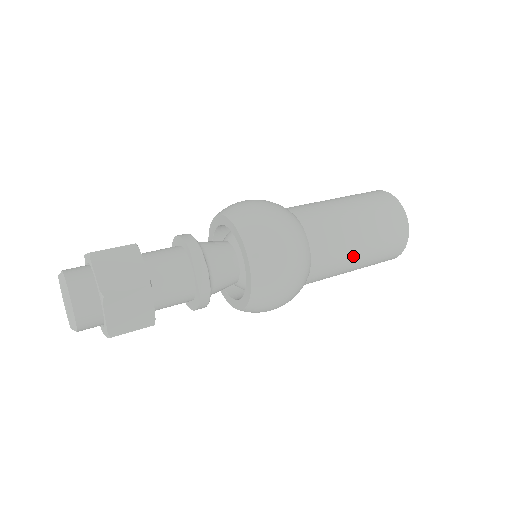
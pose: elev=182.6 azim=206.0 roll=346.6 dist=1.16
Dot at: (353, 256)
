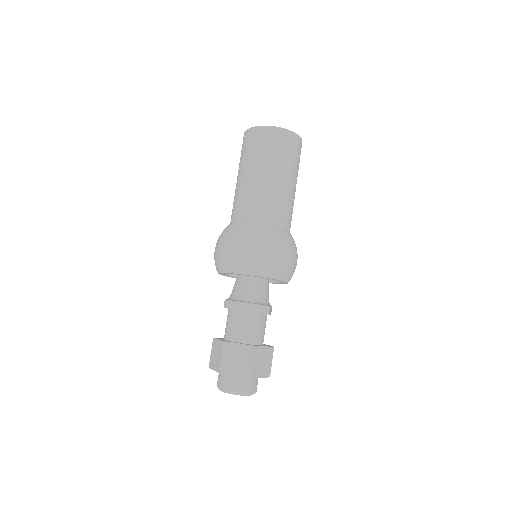
Dot at: occluded
